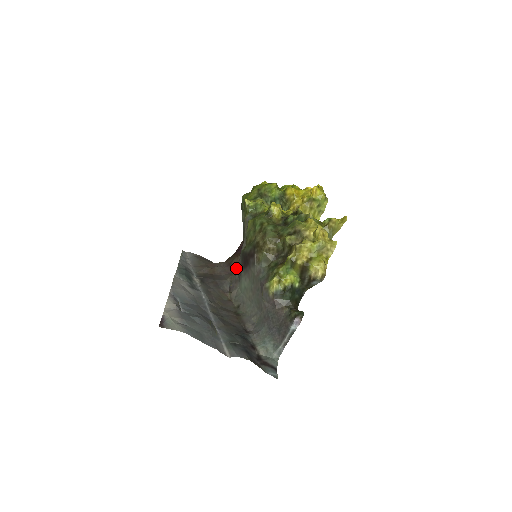
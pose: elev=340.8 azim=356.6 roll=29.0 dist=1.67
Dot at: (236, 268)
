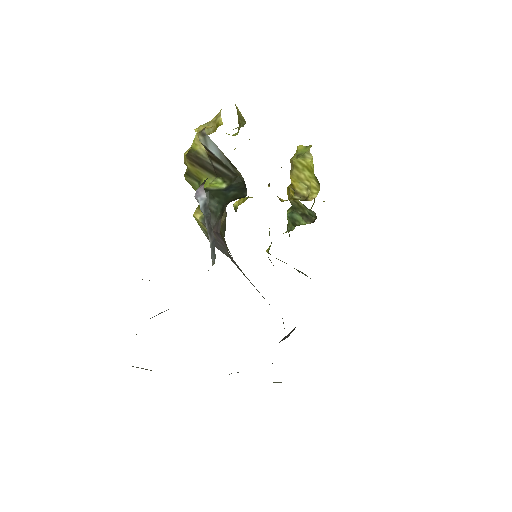
Dot at: occluded
